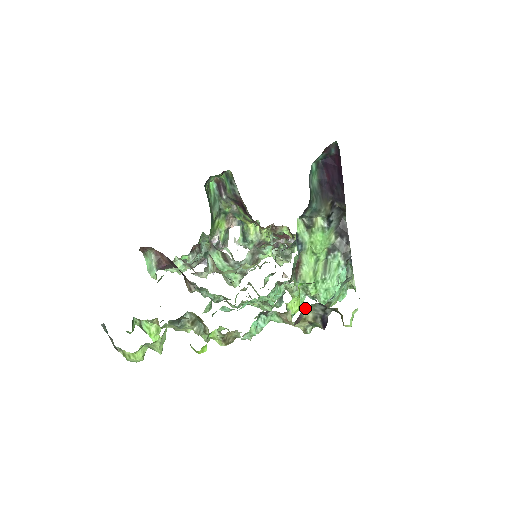
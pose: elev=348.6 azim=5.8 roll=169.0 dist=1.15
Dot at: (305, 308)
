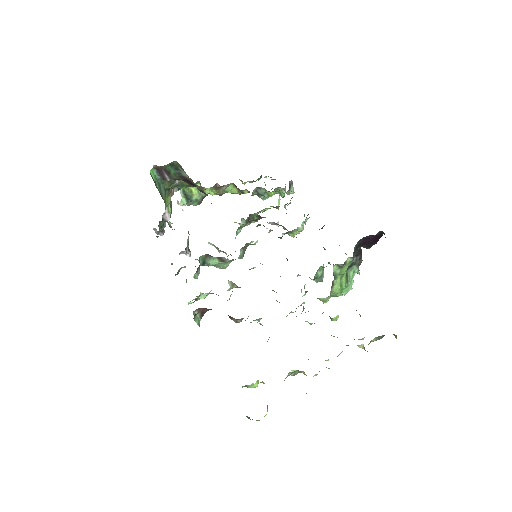
Dot at: (372, 340)
